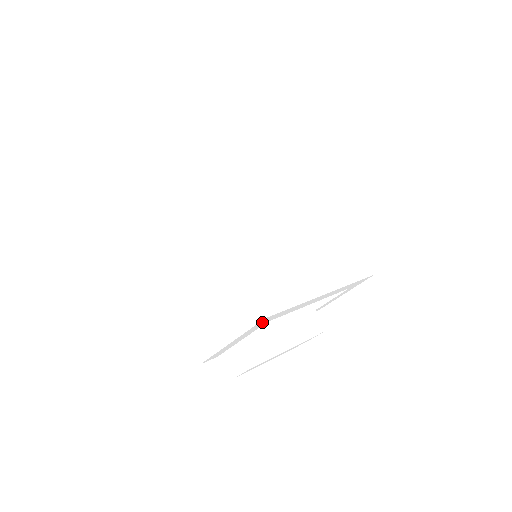
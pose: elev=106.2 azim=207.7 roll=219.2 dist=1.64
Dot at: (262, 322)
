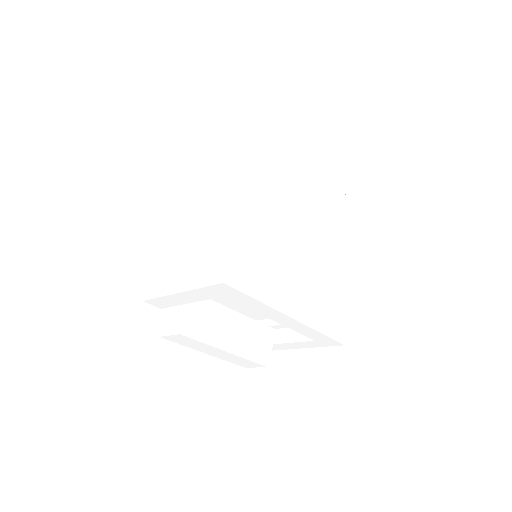
Dot at: (218, 289)
